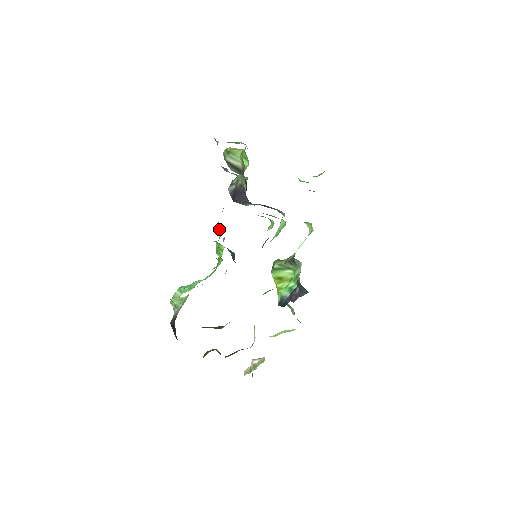
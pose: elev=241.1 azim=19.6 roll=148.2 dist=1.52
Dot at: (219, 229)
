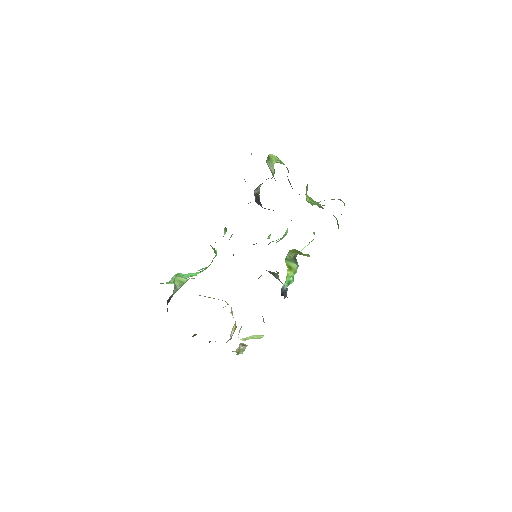
Dot at: (225, 229)
